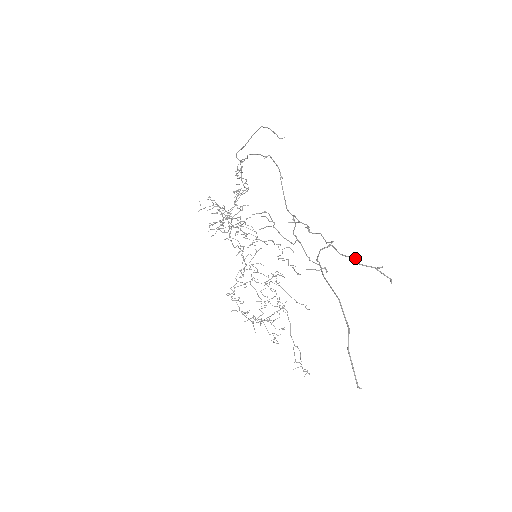
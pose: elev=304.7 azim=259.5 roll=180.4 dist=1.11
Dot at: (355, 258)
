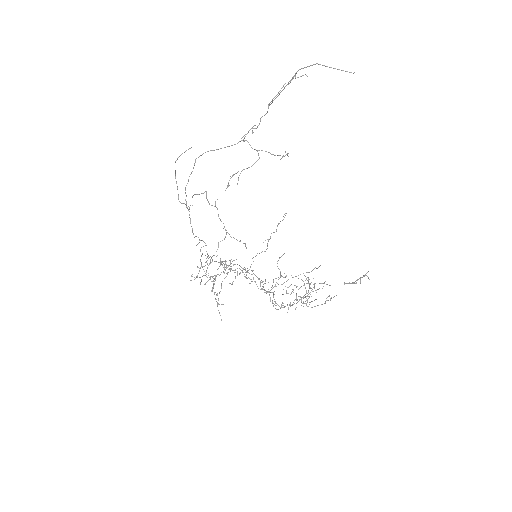
Dot at: (283, 85)
